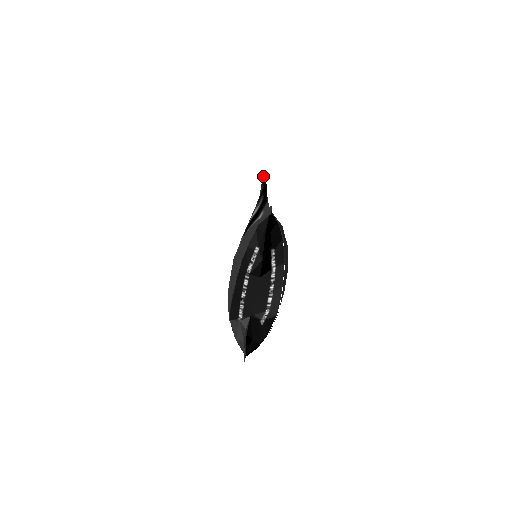
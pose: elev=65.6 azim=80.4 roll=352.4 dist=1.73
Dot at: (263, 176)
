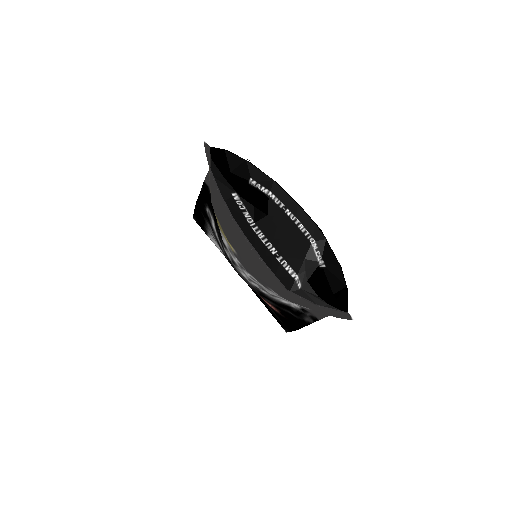
Dot at: (197, 220)
